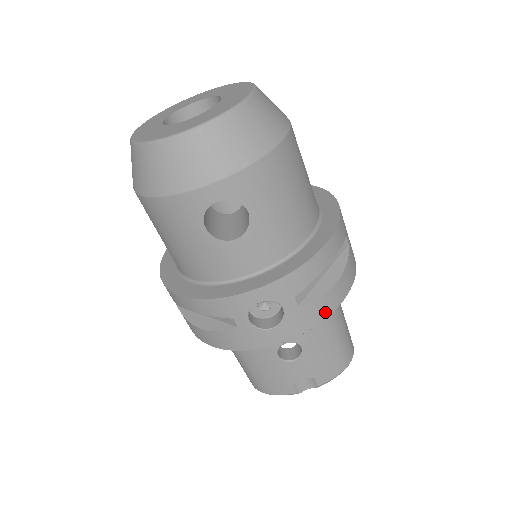
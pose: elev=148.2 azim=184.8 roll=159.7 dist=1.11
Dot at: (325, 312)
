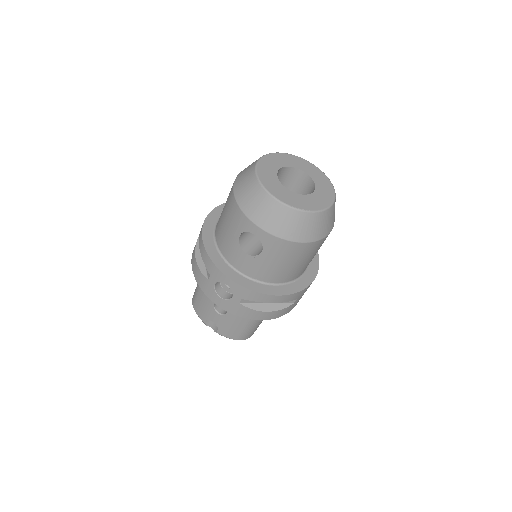
Dot at: (248, 316)
